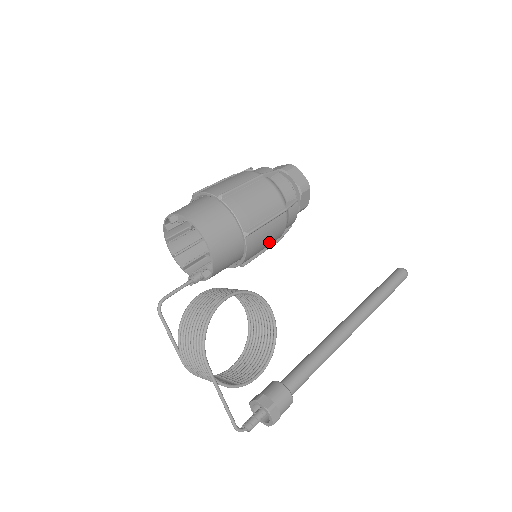
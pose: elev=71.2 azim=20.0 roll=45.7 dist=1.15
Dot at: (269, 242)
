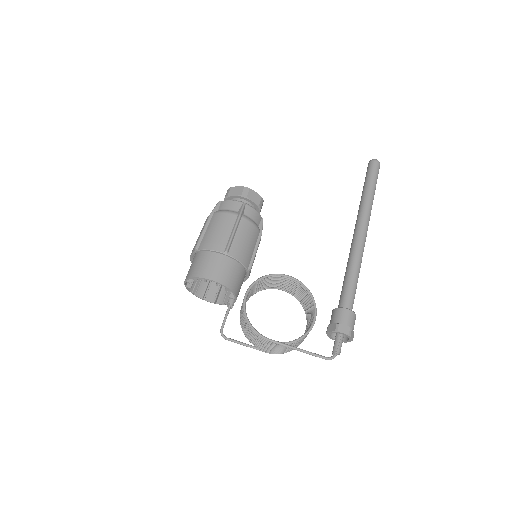
Dot at: (252, 242)
